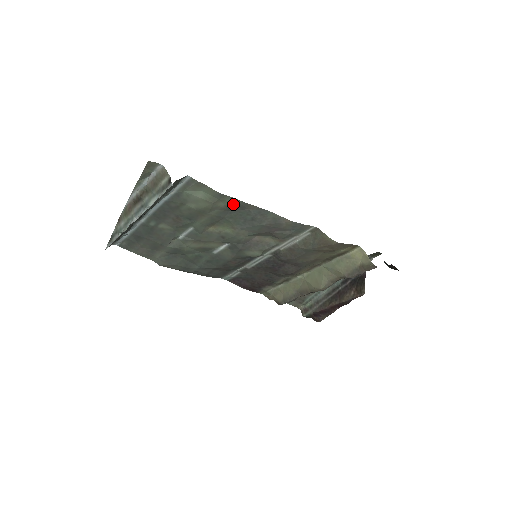
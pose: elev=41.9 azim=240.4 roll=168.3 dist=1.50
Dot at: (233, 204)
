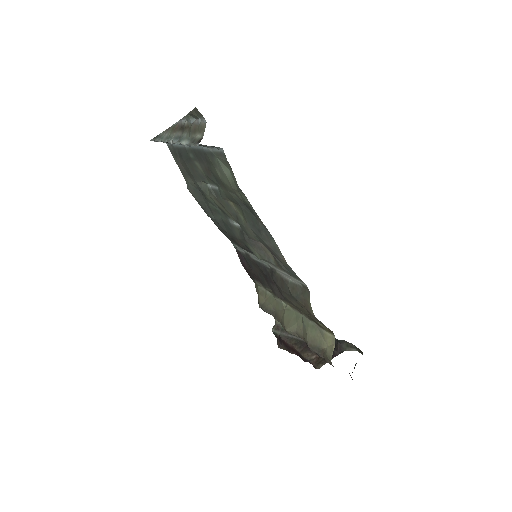
Dot at: (248, 205)
